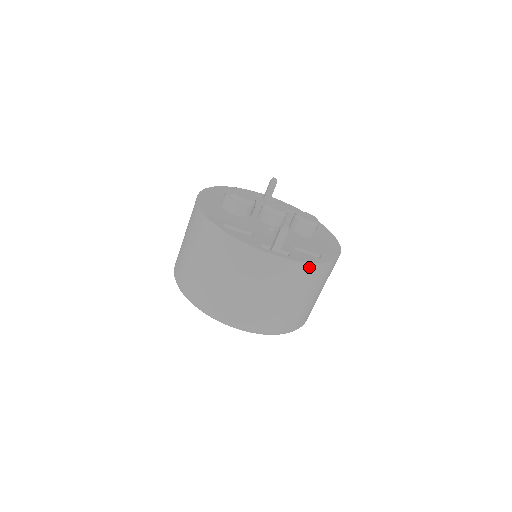
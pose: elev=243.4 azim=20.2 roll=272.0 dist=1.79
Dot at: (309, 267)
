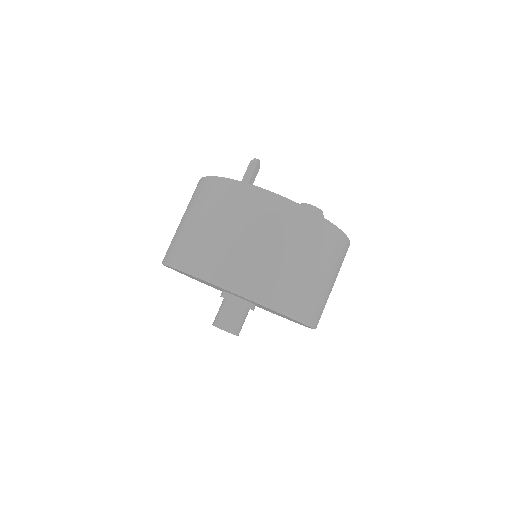
Dot at: (278, 201)
